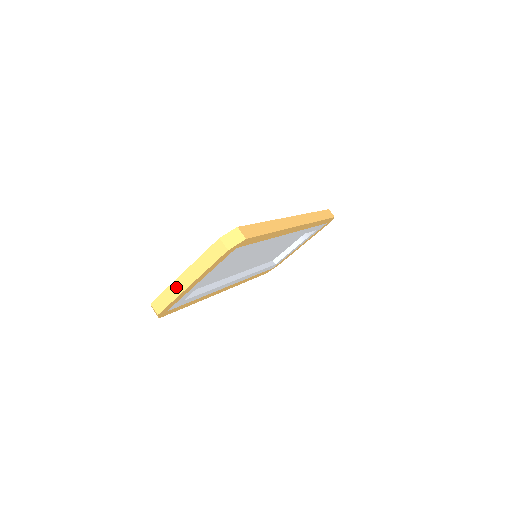
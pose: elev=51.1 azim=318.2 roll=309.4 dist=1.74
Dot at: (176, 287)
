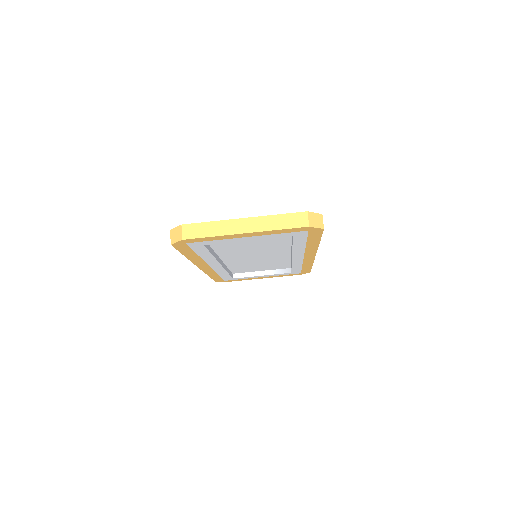
Dot at: (226, 226)
